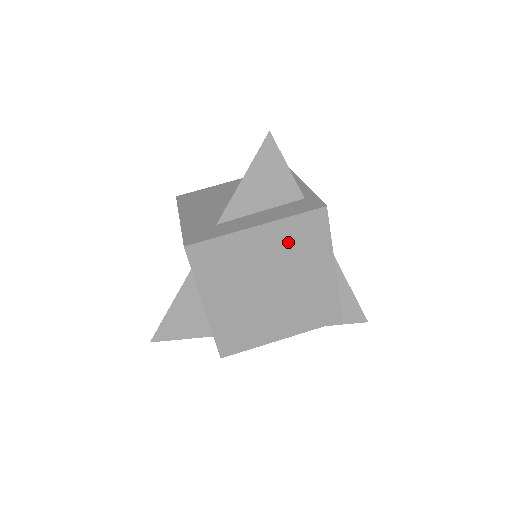
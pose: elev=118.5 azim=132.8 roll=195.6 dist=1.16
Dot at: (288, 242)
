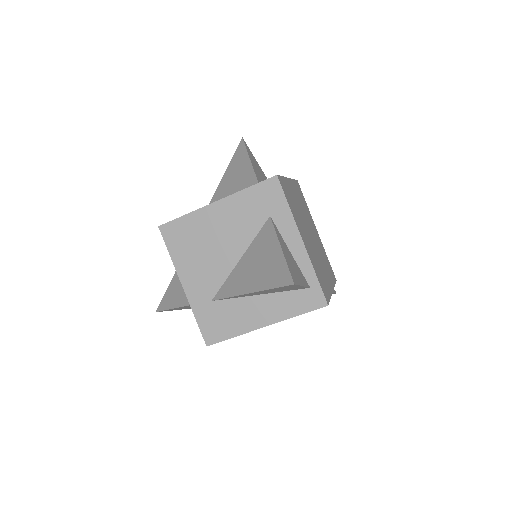
Dot at: (300, 199)
